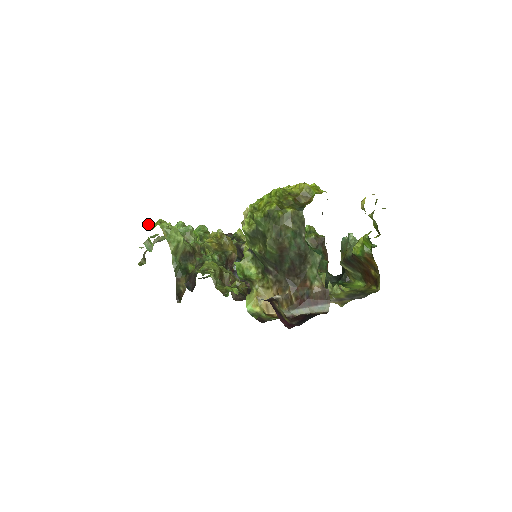
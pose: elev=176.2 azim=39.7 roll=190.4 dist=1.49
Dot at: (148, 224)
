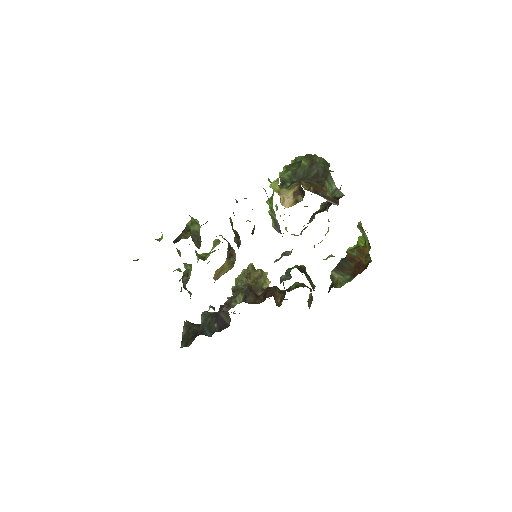
Dot at: occluded
